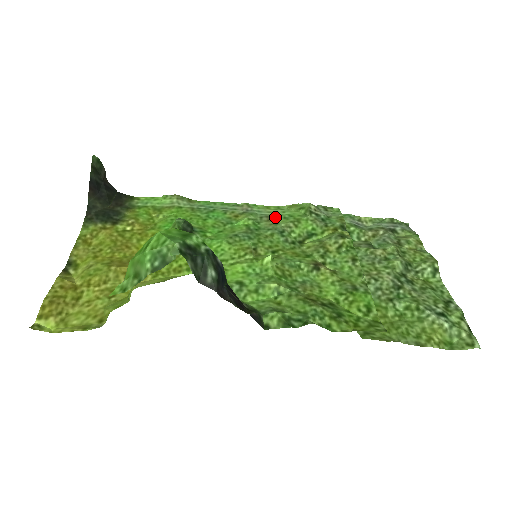
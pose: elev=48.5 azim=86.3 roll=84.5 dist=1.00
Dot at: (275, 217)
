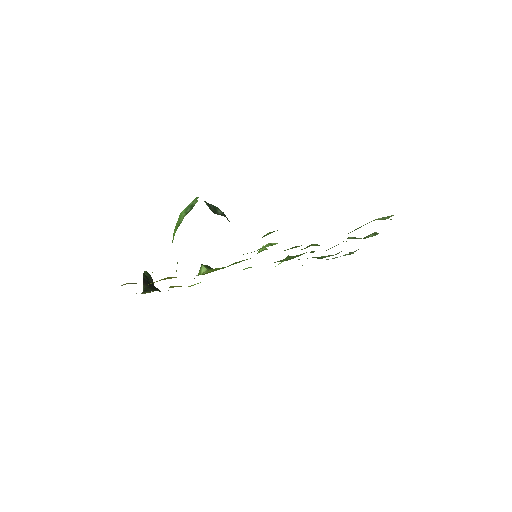
Dot at: occluded
